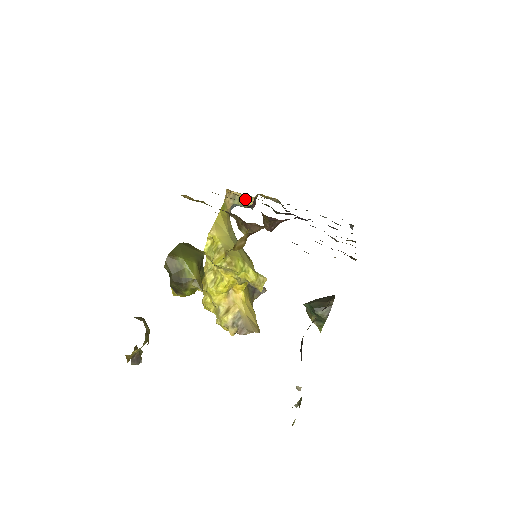
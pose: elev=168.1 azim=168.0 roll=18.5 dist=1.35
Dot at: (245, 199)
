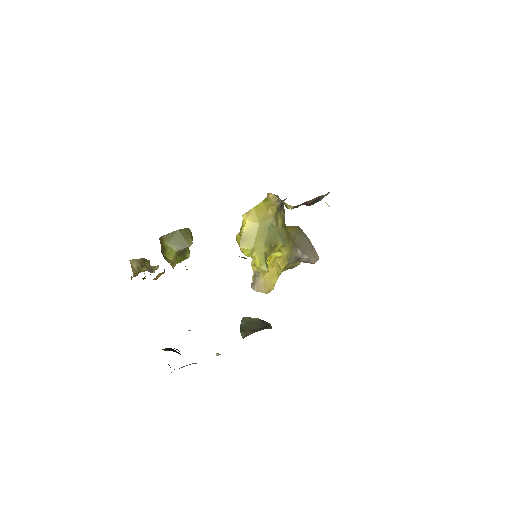
Dot at: (285, 203)
